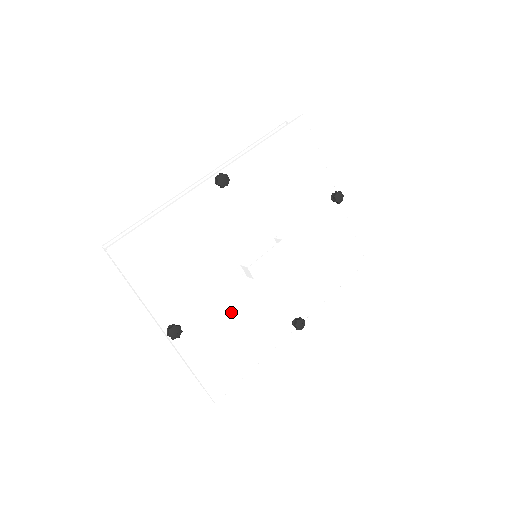
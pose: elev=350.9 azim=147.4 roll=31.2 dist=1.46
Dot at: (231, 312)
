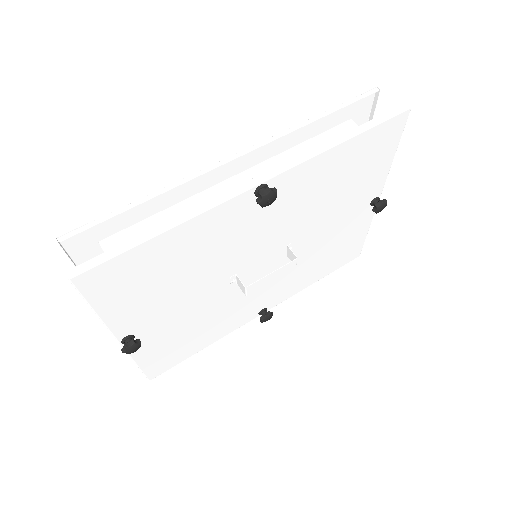
Dot at: (202, 314)
